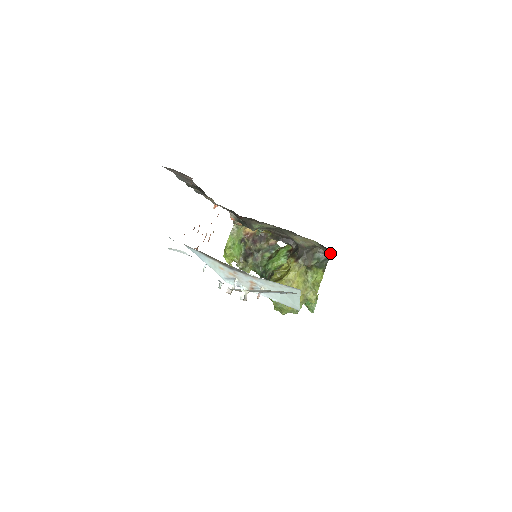
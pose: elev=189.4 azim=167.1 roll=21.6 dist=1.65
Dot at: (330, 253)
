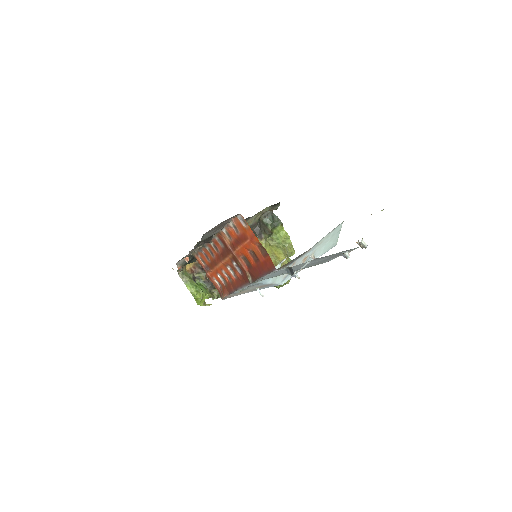
Dot at: occluded
